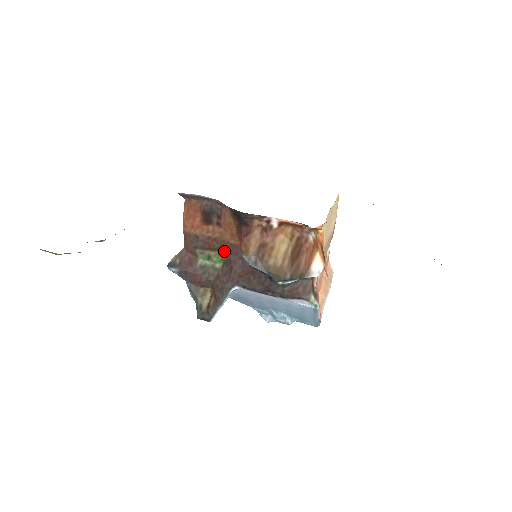
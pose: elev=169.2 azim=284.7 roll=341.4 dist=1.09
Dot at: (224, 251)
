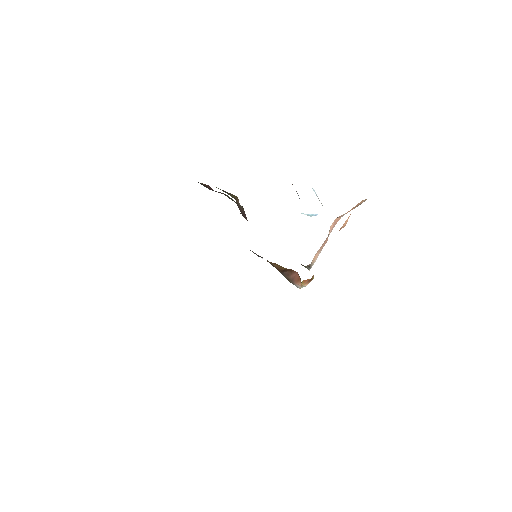
Dot at: occluded
